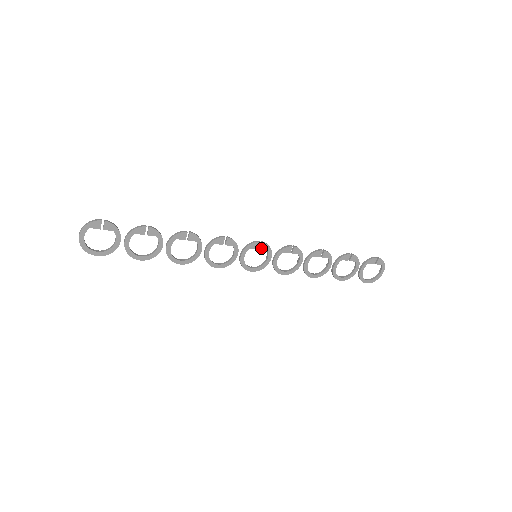
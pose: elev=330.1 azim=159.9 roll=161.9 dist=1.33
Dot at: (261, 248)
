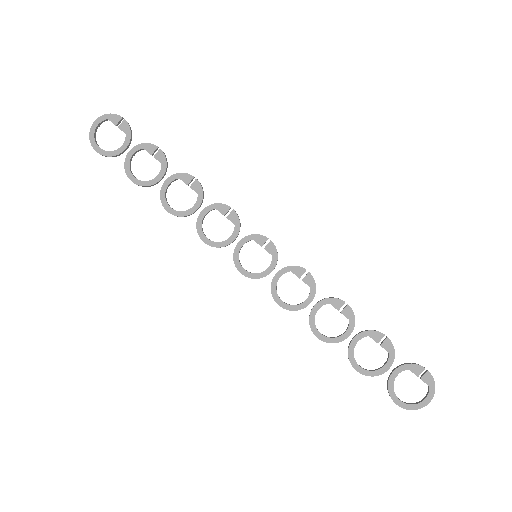
Dot at: (266, 248)
